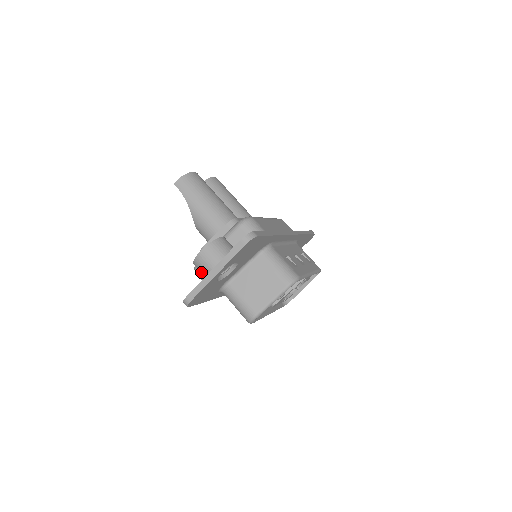
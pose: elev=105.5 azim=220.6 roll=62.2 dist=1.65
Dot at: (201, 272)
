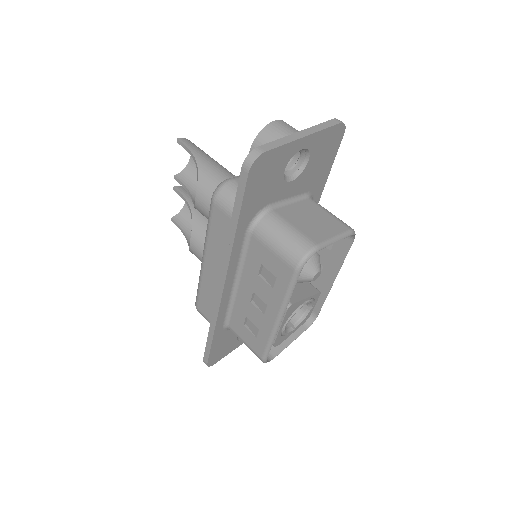
Dot at: occluded
